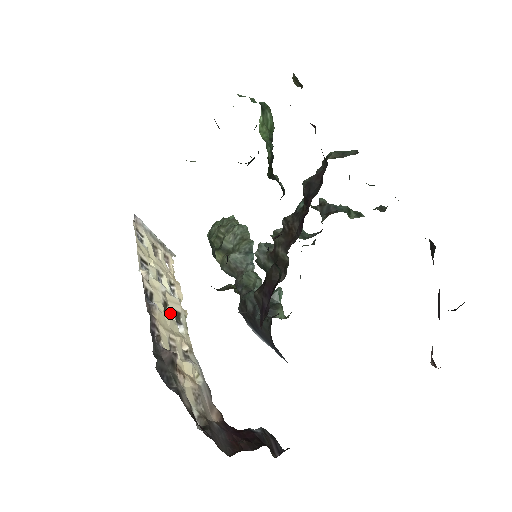
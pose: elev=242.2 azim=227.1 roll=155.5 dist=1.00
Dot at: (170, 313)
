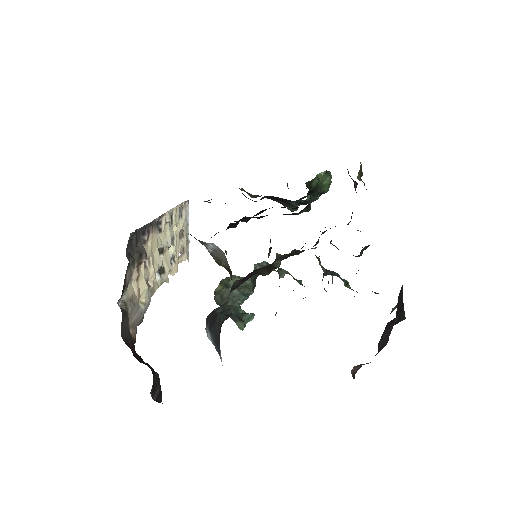
Dot at: (160, 259)
